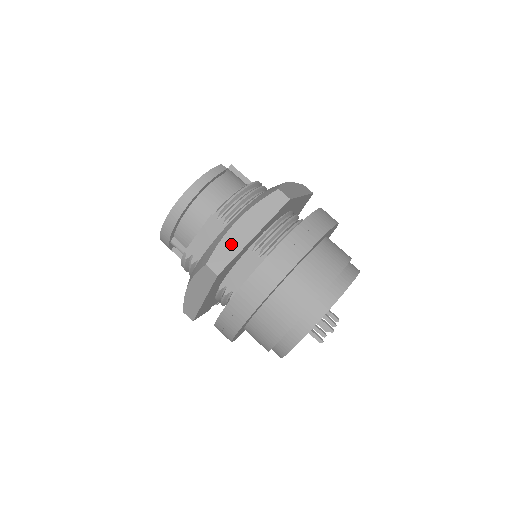
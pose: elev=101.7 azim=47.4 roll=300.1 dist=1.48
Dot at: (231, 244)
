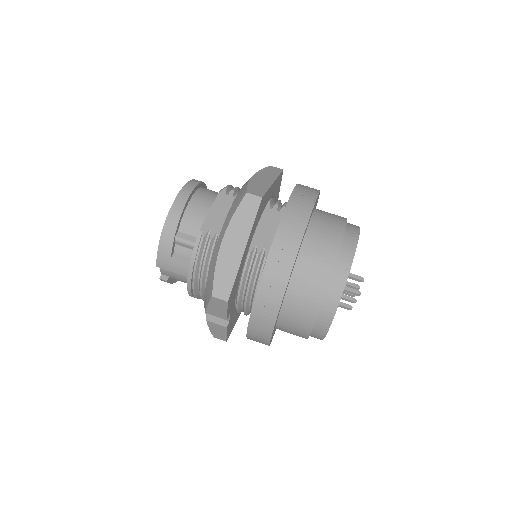
Dot at: (259, 184)
